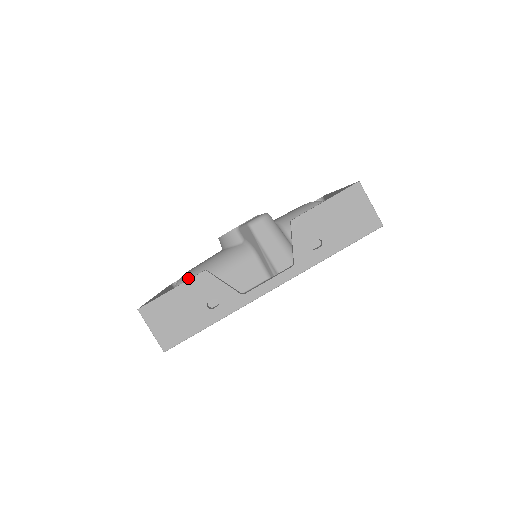
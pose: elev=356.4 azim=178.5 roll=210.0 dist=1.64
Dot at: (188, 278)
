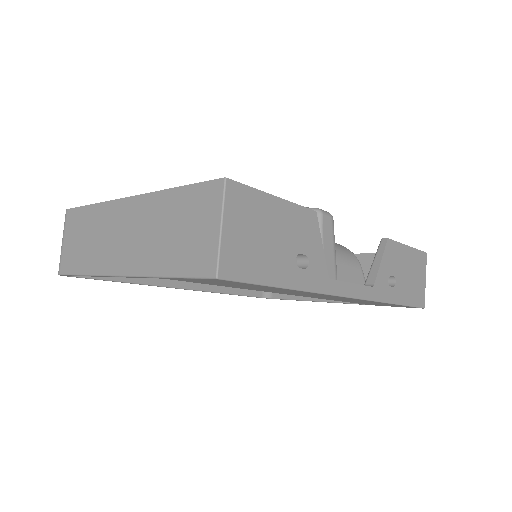
Dot at: occluded
